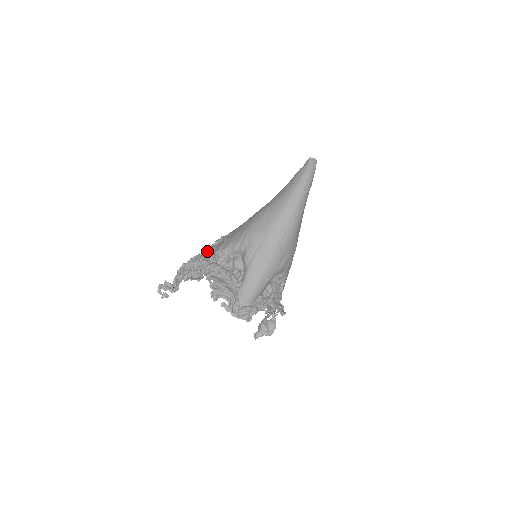
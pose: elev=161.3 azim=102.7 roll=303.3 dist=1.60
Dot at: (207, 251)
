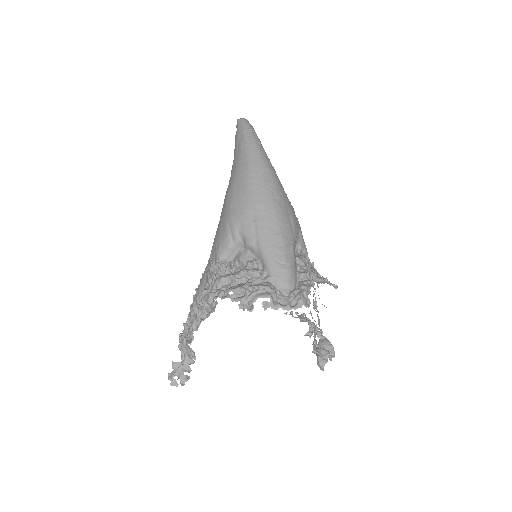
Dot at: occluded
